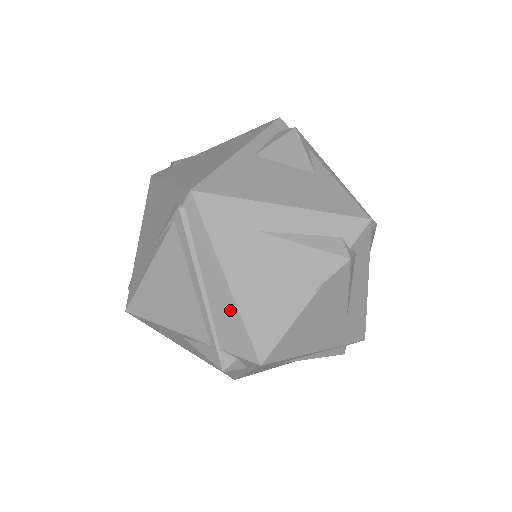
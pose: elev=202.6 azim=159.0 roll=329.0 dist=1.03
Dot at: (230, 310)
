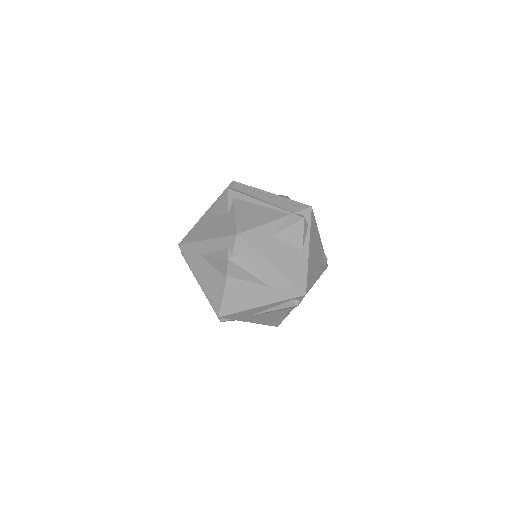
Dot at: occluded
